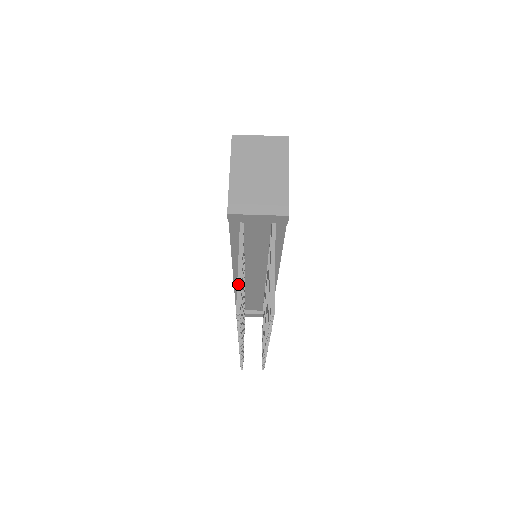
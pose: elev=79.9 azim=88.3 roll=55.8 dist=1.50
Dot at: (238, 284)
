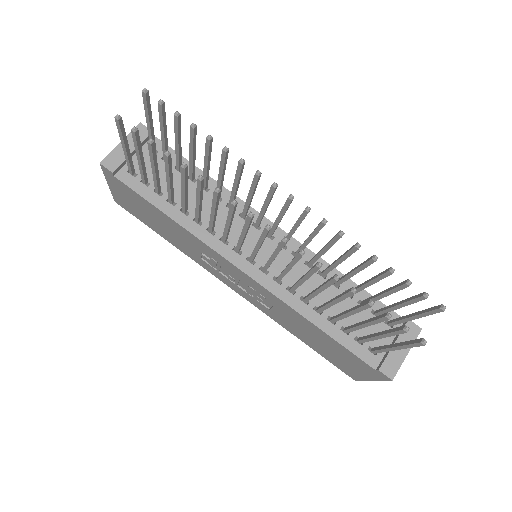
Dot at: (120, 136)
